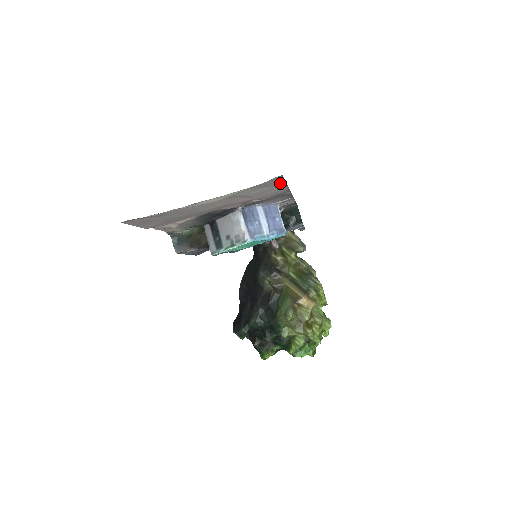
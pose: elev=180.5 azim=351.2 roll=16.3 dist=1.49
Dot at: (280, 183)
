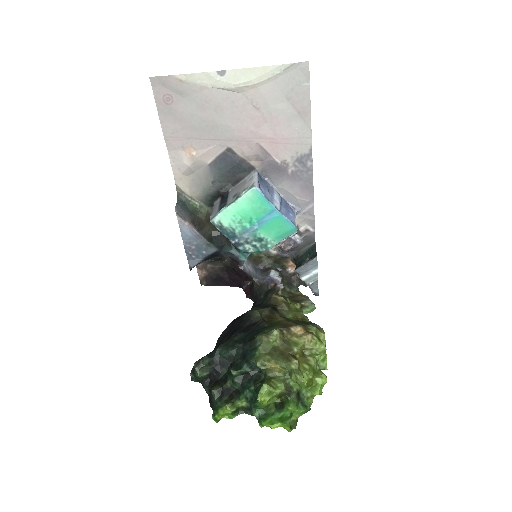
Dot at: (305, 102)
